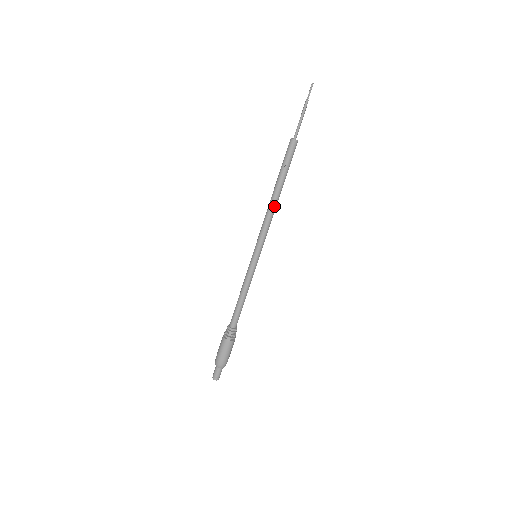
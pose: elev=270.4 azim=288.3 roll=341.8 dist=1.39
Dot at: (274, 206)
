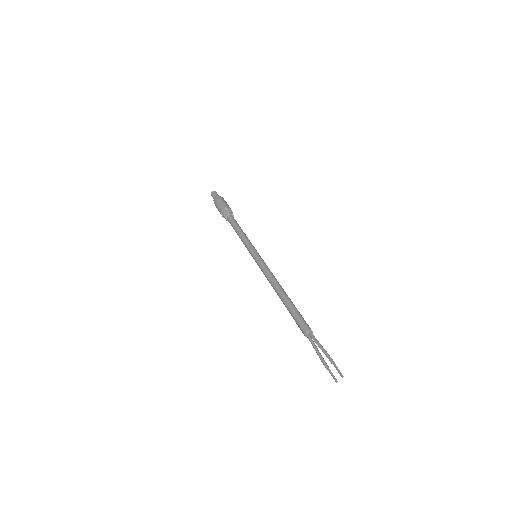
Dot at: occluded
